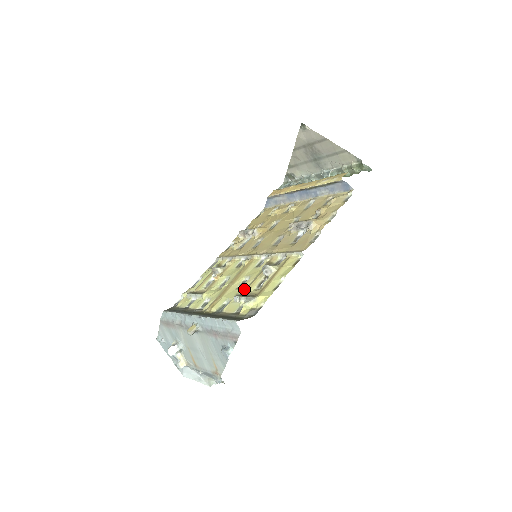
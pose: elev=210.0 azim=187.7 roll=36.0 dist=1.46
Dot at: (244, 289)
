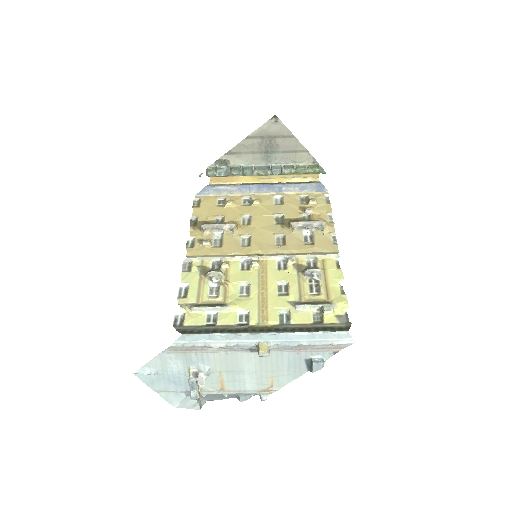
Dot at: (295, 295)
